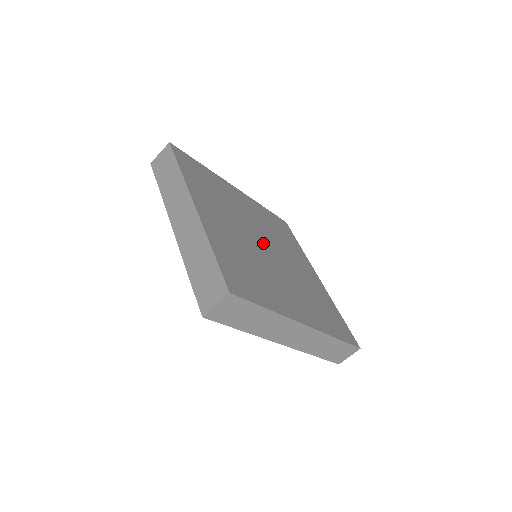
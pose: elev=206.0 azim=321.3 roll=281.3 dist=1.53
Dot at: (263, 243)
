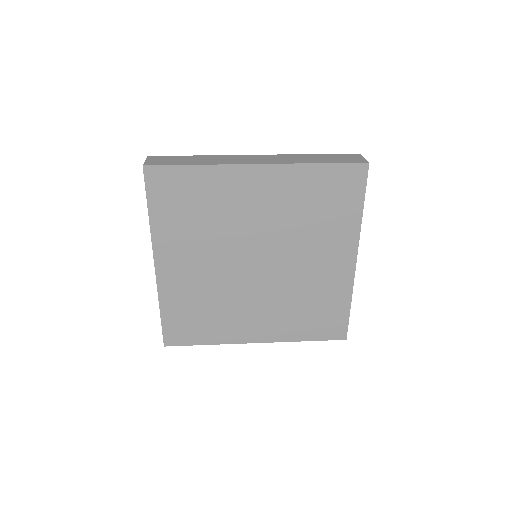
Dot at: (254, 260)
